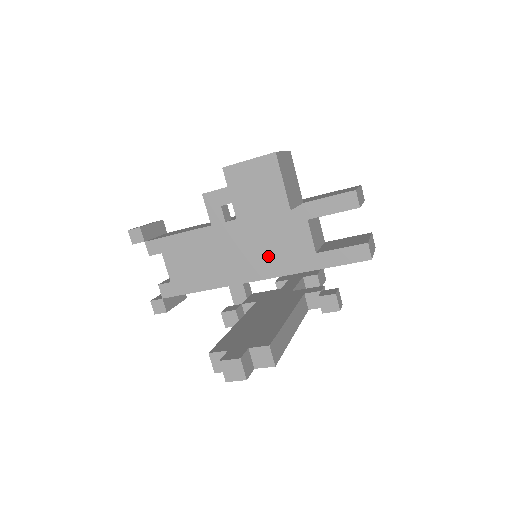
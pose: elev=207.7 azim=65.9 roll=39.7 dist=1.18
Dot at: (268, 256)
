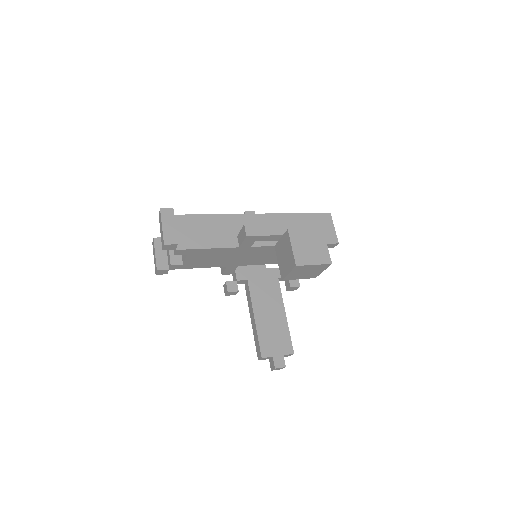
Dot at: (265, 259)
